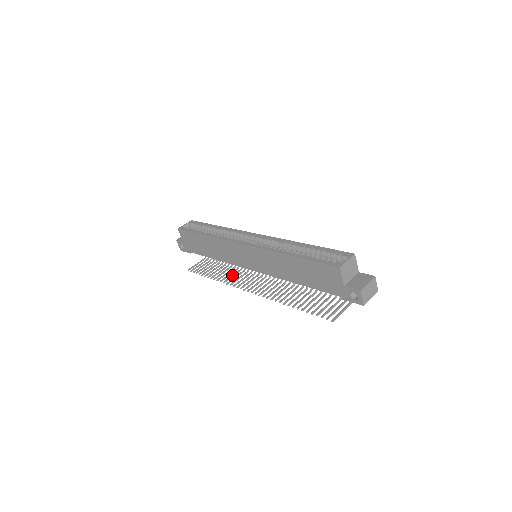
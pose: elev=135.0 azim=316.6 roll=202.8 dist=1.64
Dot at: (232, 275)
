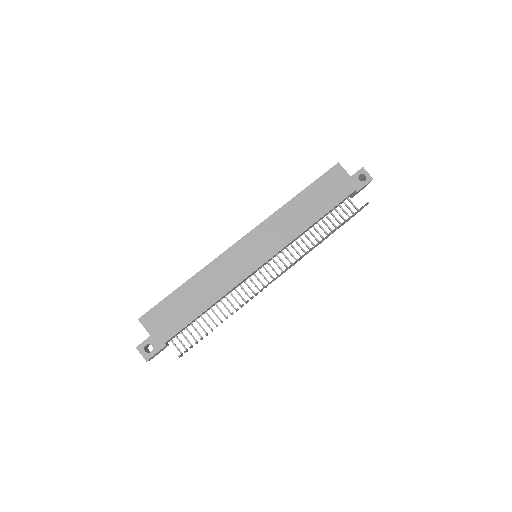
Dot at: occluded
